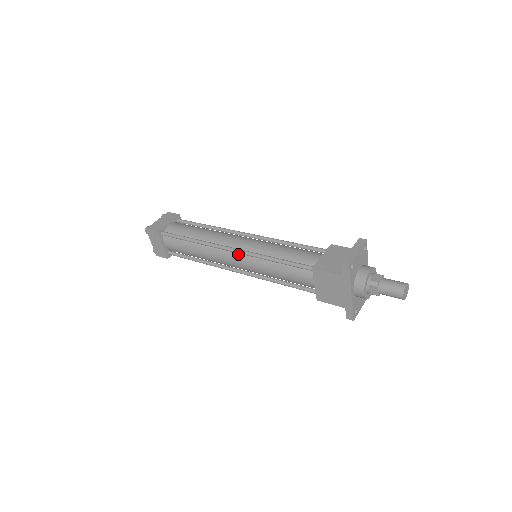
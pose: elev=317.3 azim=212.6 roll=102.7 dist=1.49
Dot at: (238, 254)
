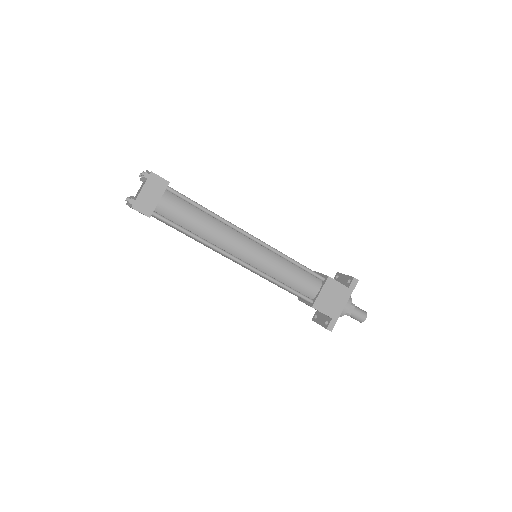
Dot at: (256, 244)
